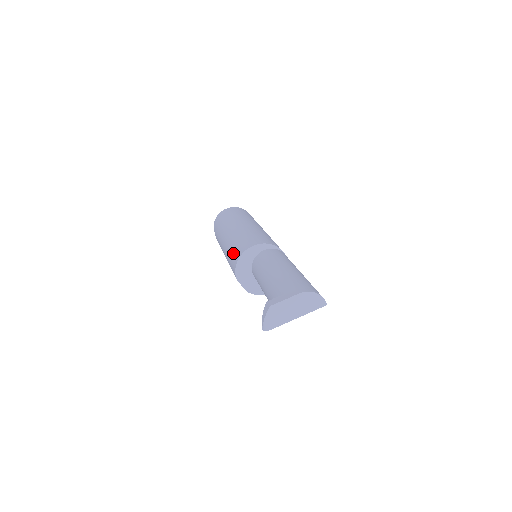
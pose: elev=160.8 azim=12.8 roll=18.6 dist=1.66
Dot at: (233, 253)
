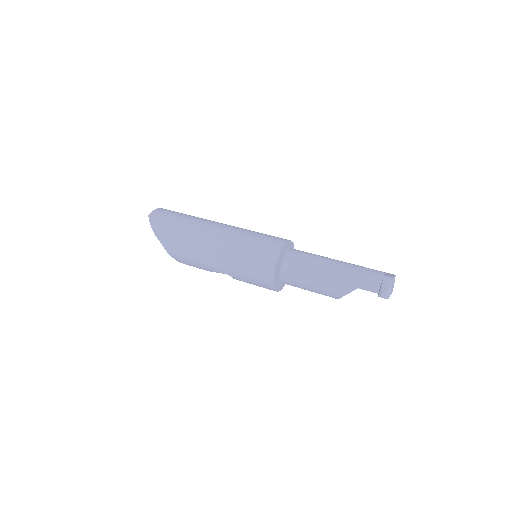
Dot at: (261, 243)
